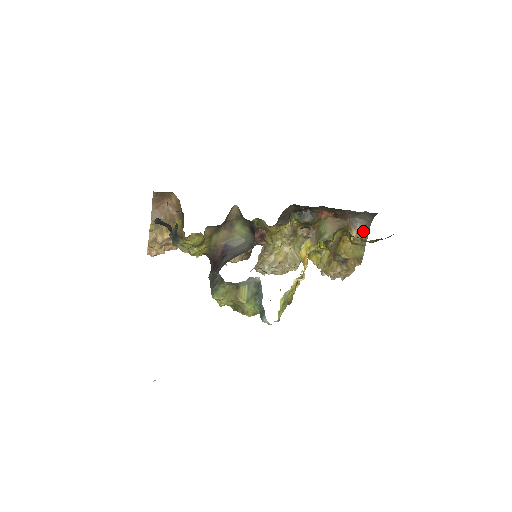
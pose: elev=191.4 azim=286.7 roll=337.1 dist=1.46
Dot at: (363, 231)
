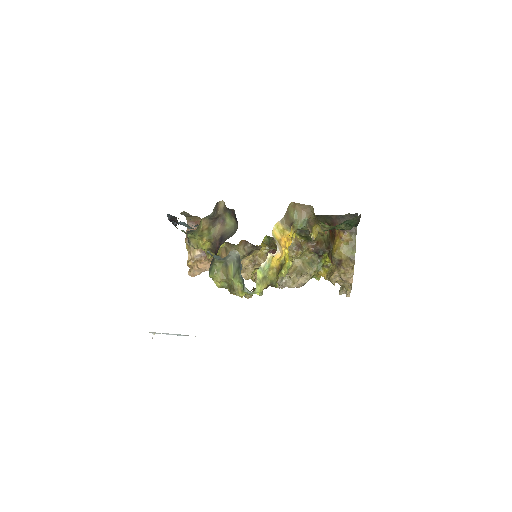
Dot at: (350, 232)
